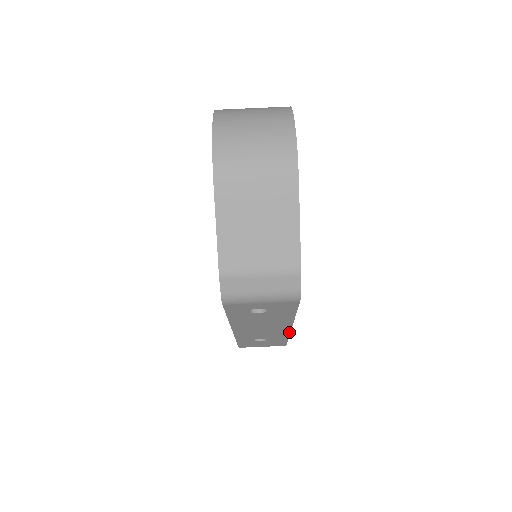
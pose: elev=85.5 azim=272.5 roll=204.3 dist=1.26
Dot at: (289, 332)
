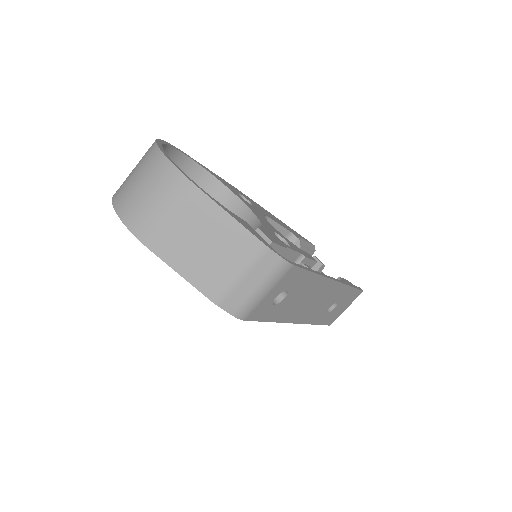
Dot at: (341, 284)
